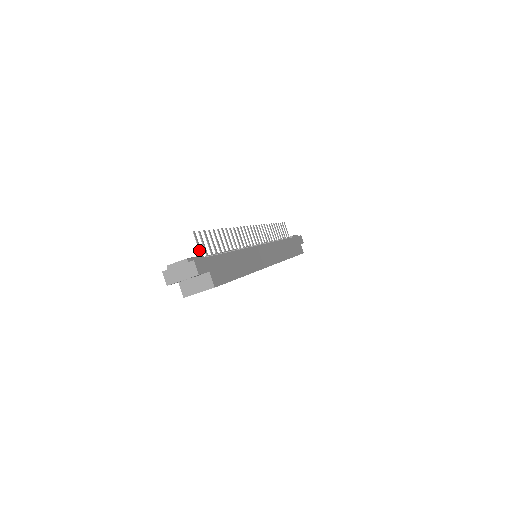
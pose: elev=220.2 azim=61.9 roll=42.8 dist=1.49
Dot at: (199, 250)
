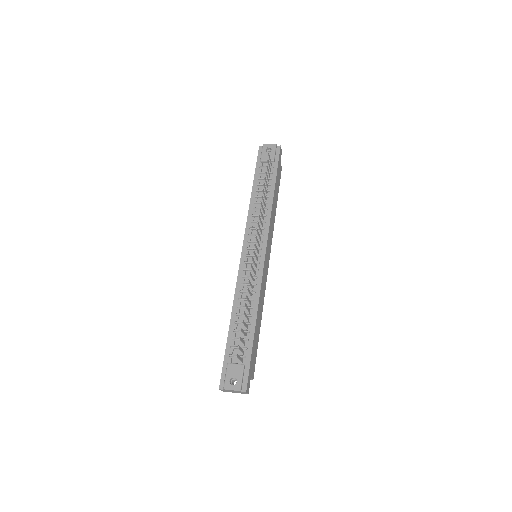
Dot at: occluded
